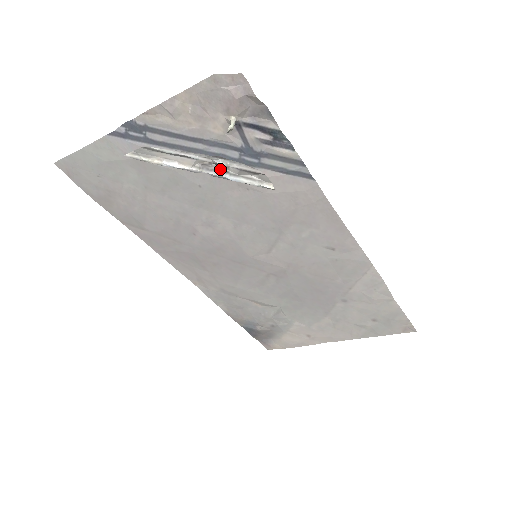
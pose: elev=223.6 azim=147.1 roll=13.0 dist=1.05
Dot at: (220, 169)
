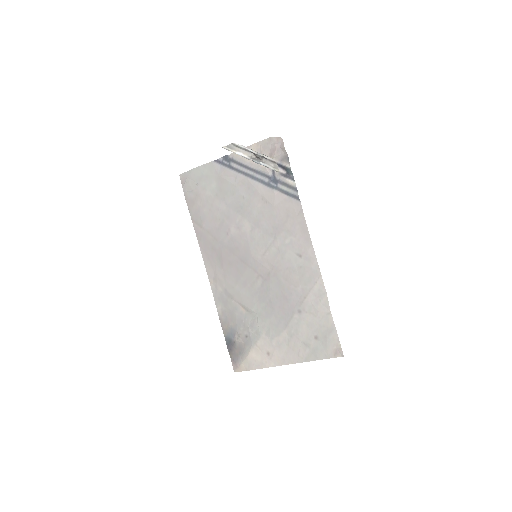
Dot at: (259, 160)
